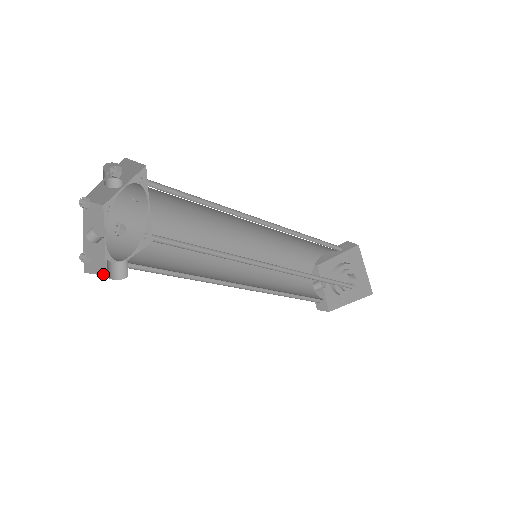
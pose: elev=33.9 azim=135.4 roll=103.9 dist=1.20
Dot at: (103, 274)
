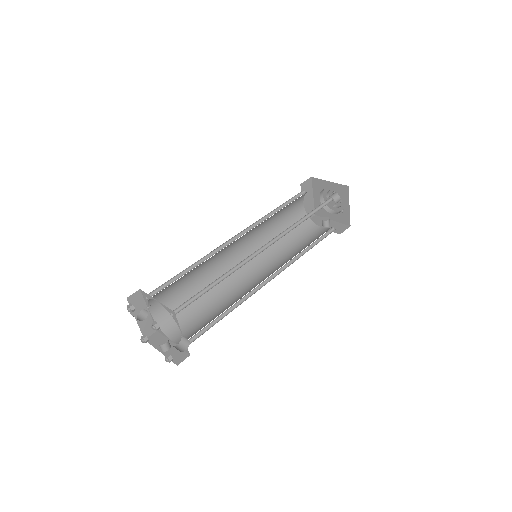
Dot at: (188, 356)
